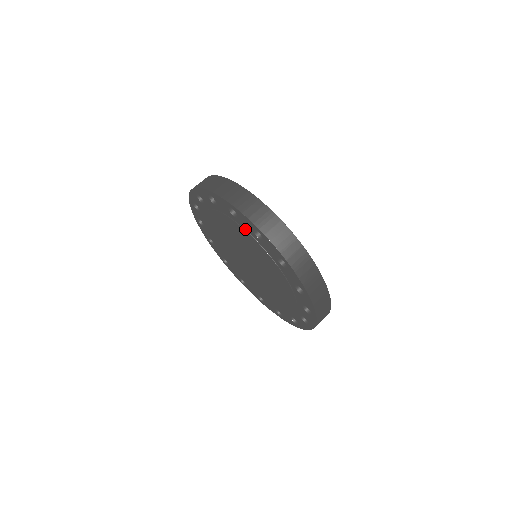
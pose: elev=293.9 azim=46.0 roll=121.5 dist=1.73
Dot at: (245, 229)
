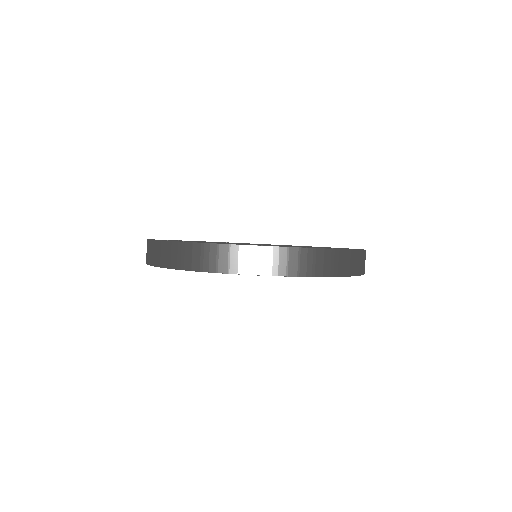
Dot at: occluded
